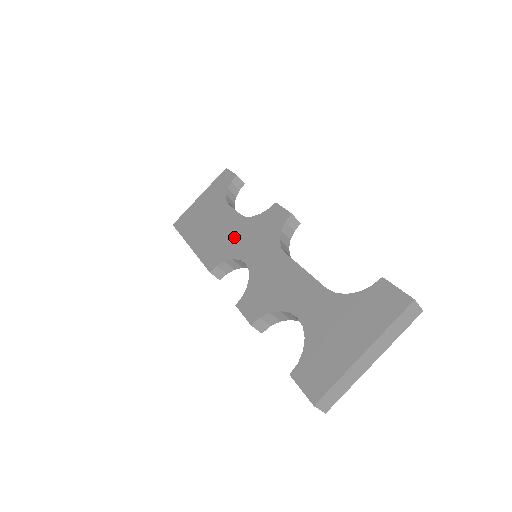
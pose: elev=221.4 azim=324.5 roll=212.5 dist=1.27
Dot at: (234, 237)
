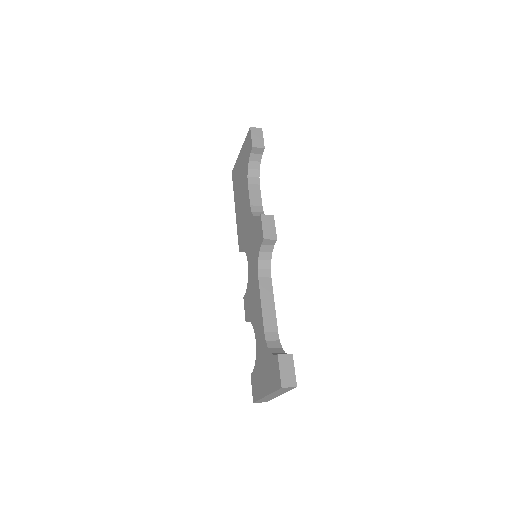
Dot at: (247, 229)
